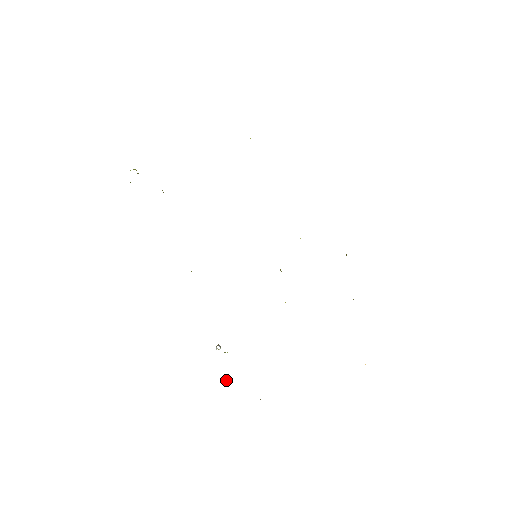
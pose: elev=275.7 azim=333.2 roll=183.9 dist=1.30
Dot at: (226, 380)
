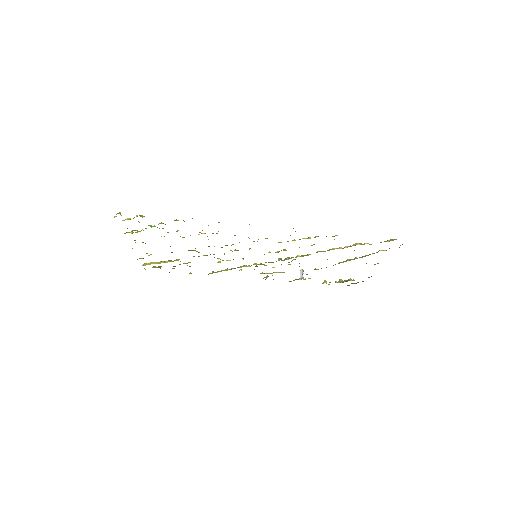
Dot at: occluded
